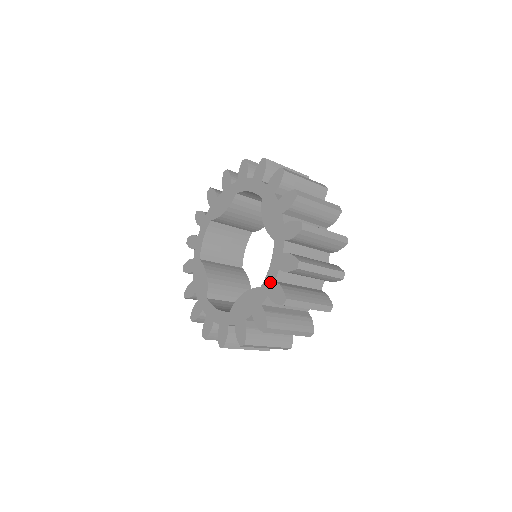
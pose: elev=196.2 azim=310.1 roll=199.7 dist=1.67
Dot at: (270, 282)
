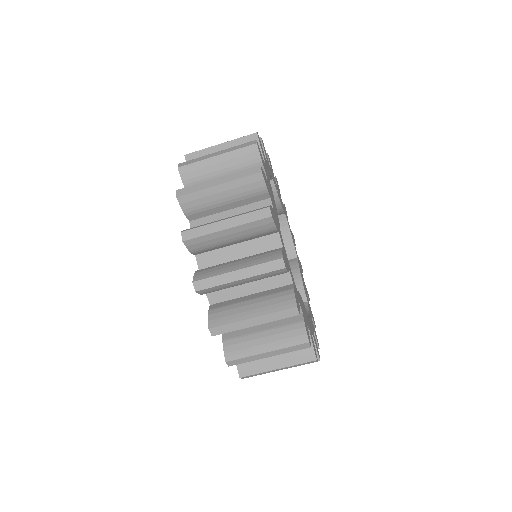
Dot at: occluded
